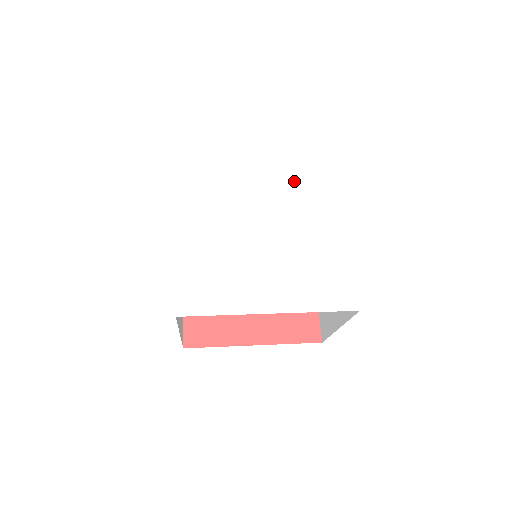
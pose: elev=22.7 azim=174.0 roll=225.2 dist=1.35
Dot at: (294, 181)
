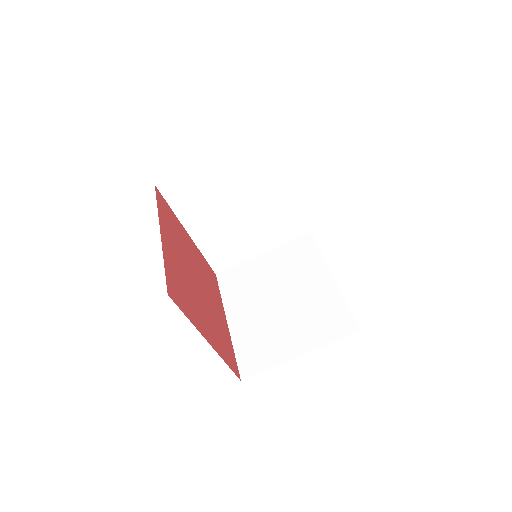
Dot at: occluded
